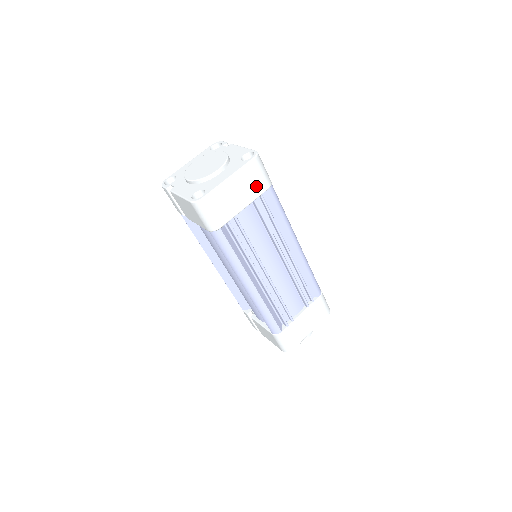
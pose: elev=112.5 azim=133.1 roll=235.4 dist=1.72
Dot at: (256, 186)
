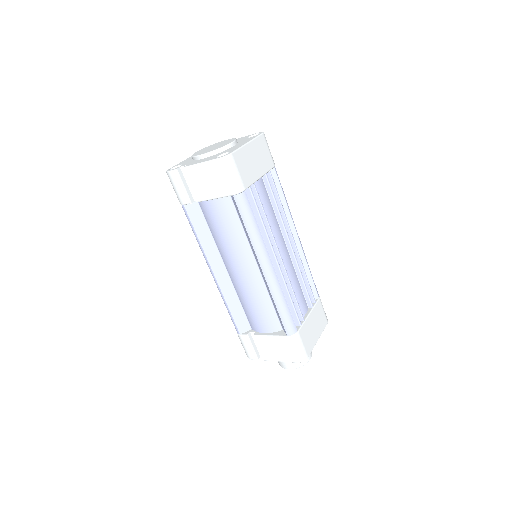
Dot at: (266, 160)
